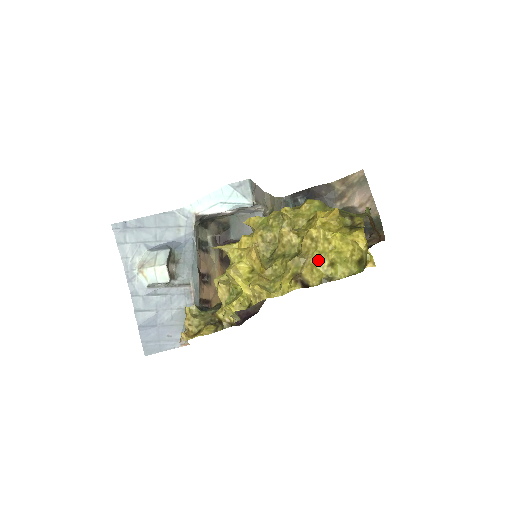
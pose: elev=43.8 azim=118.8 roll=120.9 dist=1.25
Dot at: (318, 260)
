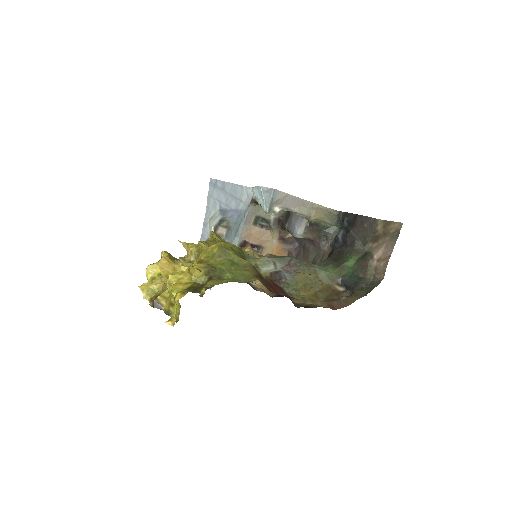
Dot at: (169, 295)
